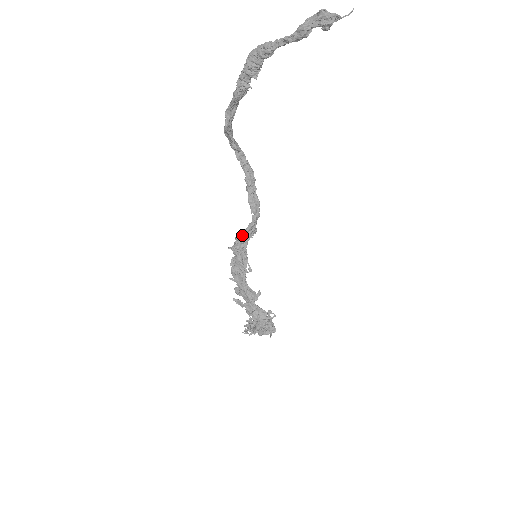
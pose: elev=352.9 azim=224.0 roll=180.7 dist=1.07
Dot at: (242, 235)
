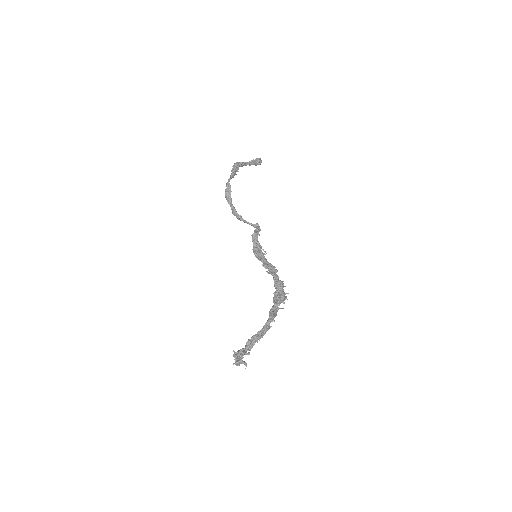
Dot at: (259, 230)
